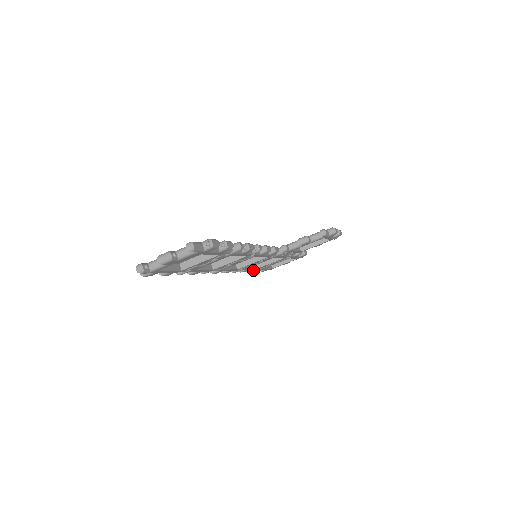
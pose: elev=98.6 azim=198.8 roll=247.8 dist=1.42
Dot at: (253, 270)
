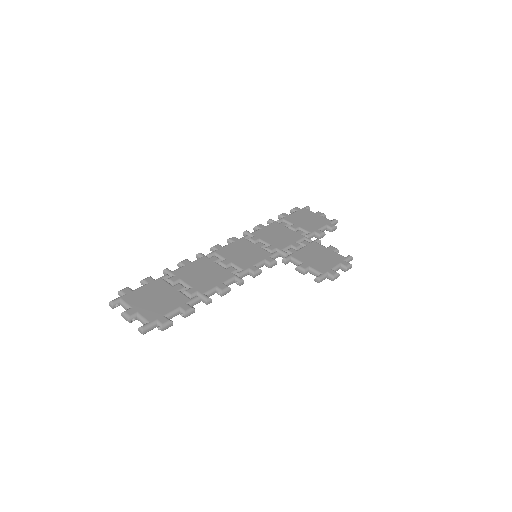
Dot at: occluded
